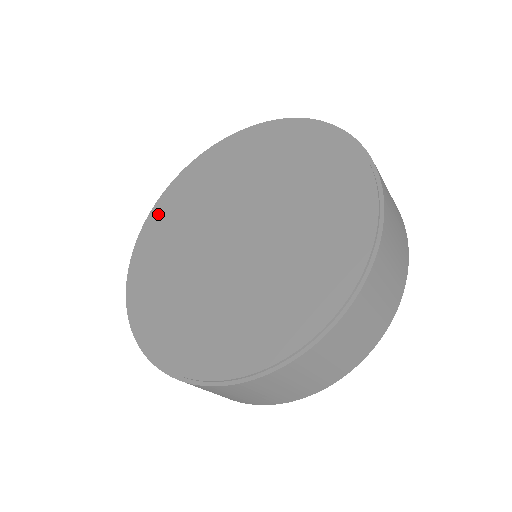
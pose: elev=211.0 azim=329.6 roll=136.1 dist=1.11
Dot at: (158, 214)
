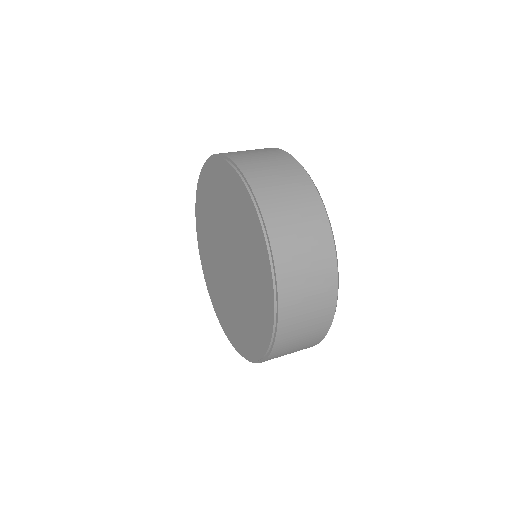
Dot at: (201, 247)
